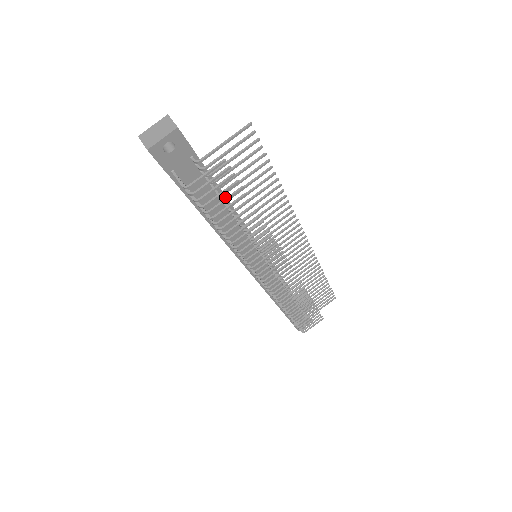
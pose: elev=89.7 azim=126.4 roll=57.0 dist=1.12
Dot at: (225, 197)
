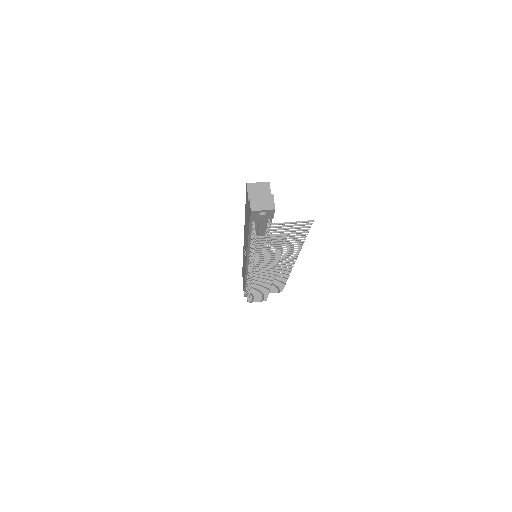
Dot at: occluded
